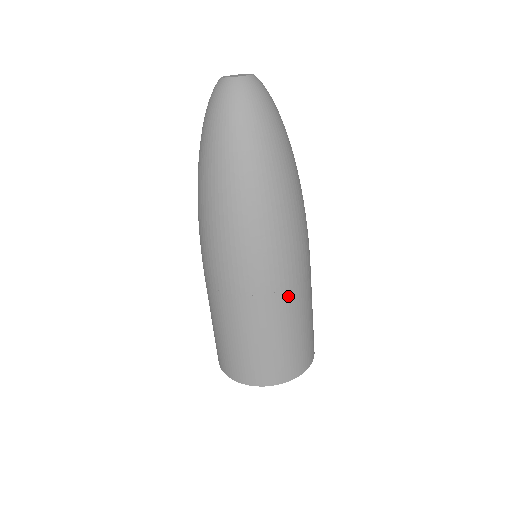
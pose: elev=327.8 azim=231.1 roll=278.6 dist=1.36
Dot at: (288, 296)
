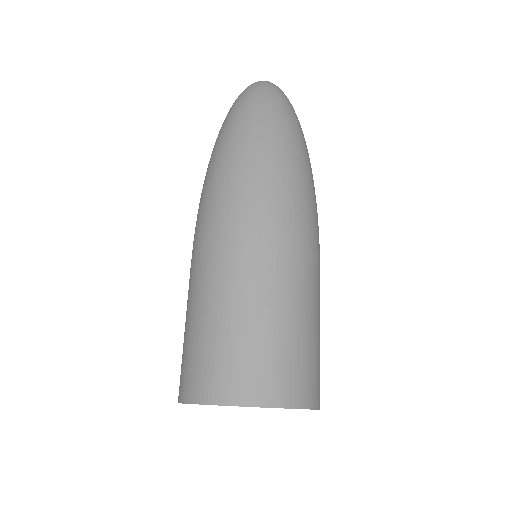
Dot at: occluded
